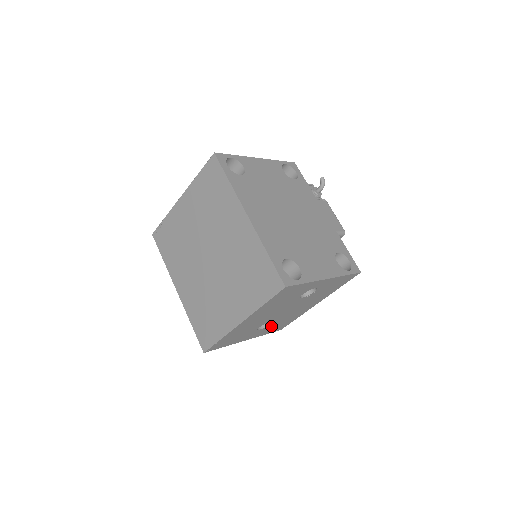
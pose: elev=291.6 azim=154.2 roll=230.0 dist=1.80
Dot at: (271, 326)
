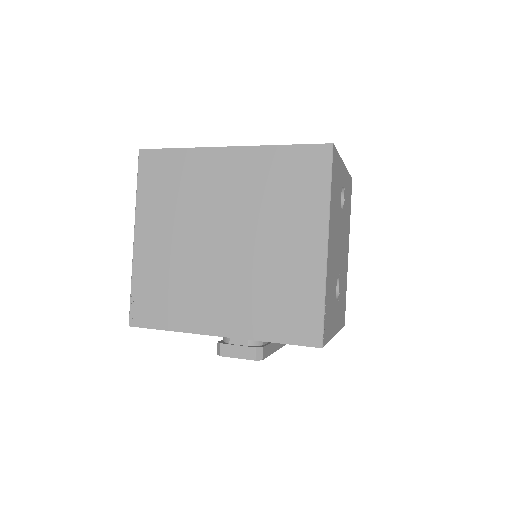
Dot at: (339, 299)
